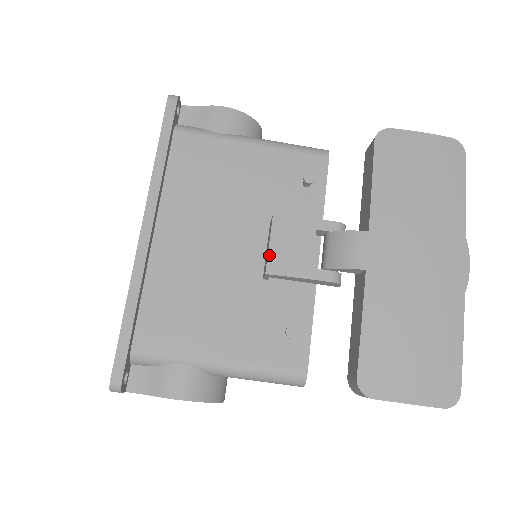
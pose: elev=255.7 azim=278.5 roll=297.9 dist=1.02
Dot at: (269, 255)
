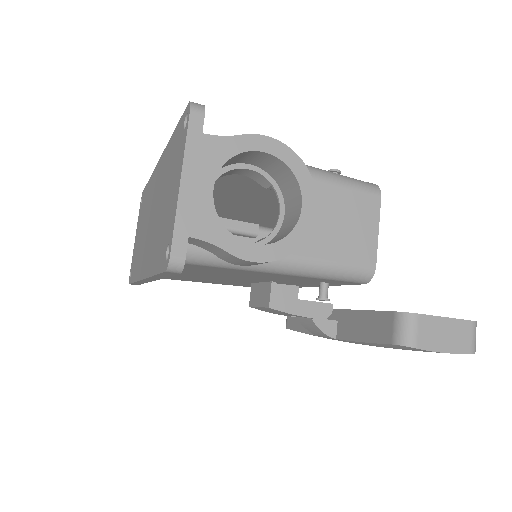
Dot at: (256, 307)
